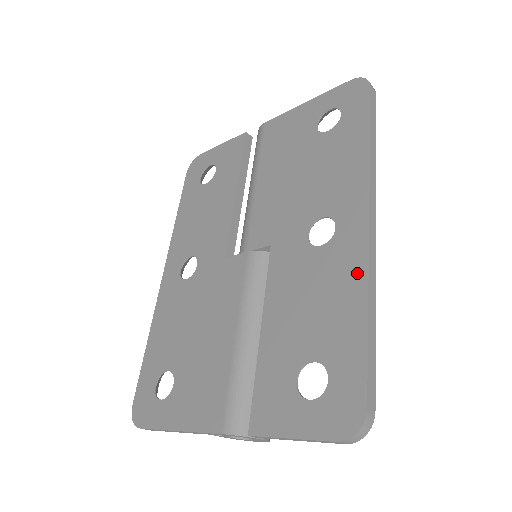
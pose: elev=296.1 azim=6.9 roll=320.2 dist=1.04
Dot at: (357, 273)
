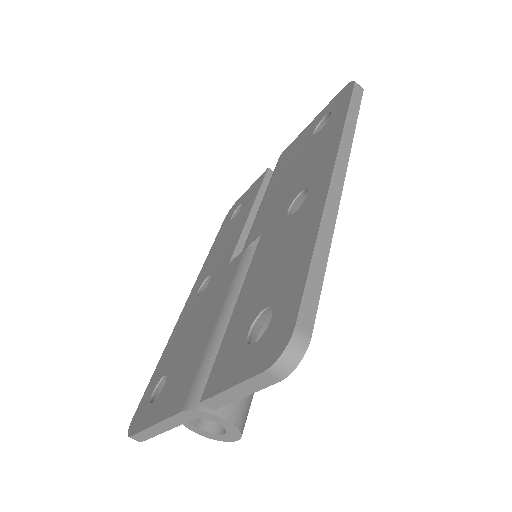
Dot at: (315, 216)
